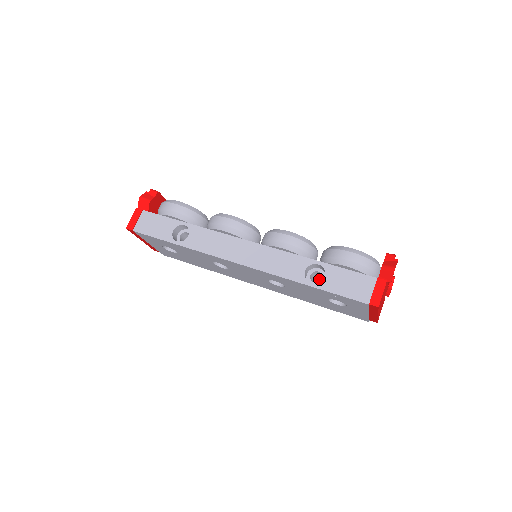
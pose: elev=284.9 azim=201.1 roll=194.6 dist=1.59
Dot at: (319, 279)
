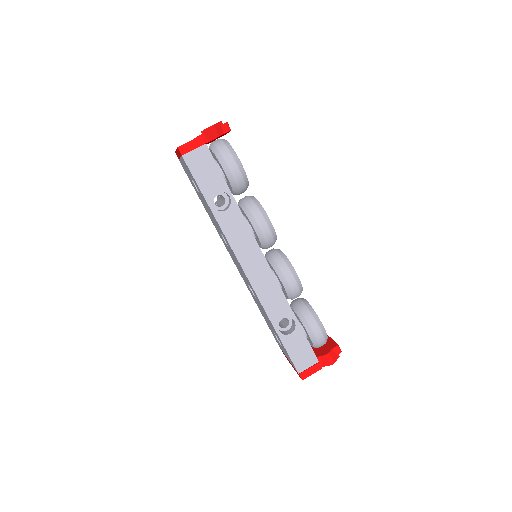
Dot at: occluded
